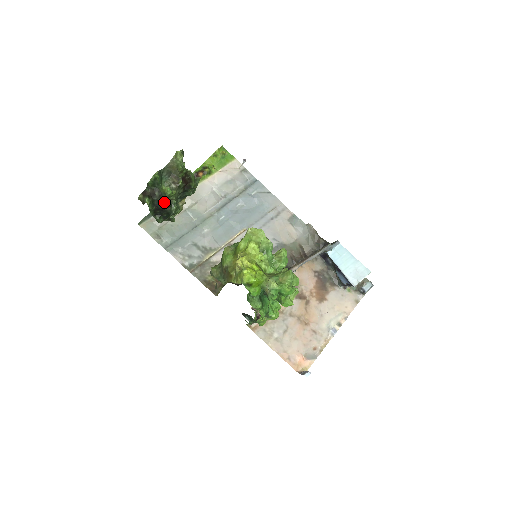
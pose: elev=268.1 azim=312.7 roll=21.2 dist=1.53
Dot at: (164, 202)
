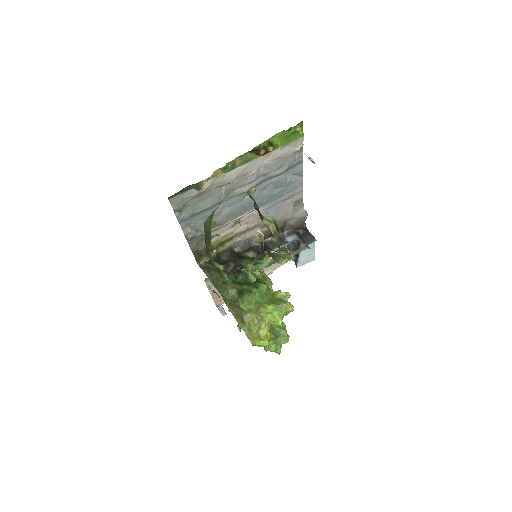
Dot at: (239, 279)
